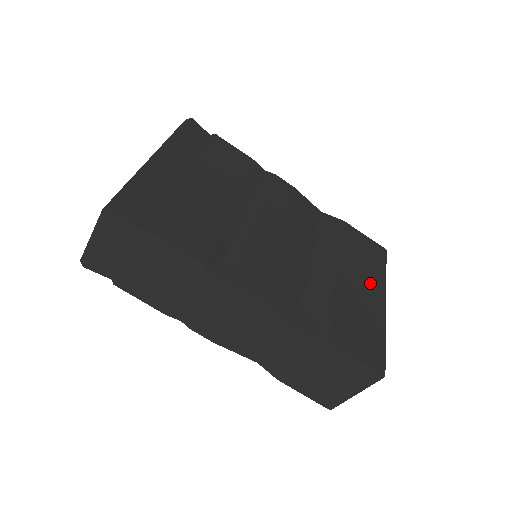
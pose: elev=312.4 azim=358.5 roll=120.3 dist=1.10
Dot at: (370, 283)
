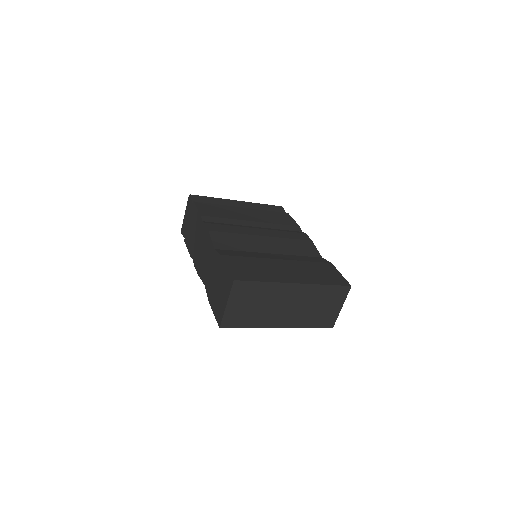
Dot at: (300, 275)
